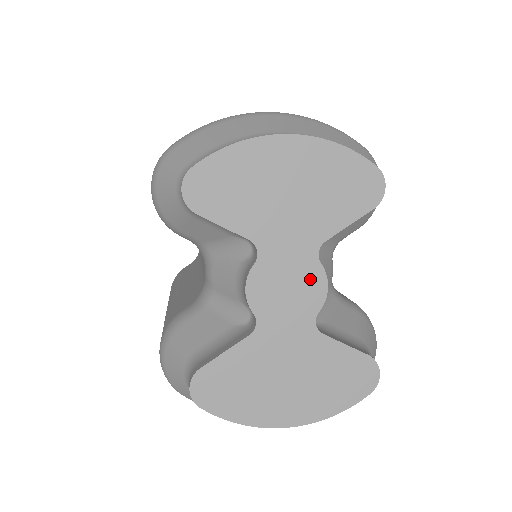
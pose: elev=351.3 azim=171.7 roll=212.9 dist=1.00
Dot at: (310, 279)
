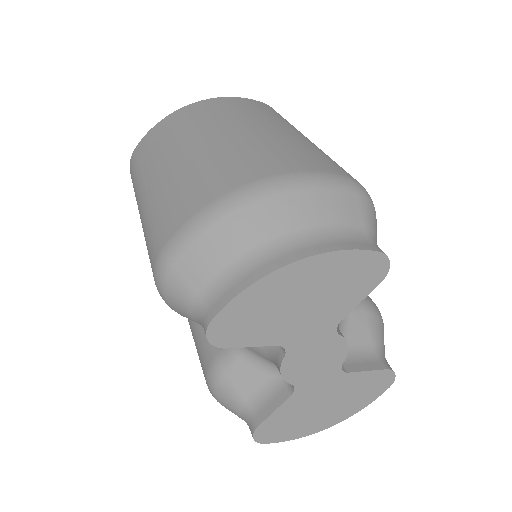
Dot at: (332, 347)
